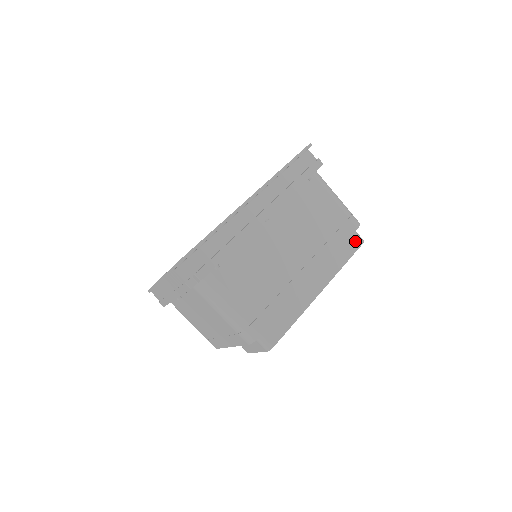
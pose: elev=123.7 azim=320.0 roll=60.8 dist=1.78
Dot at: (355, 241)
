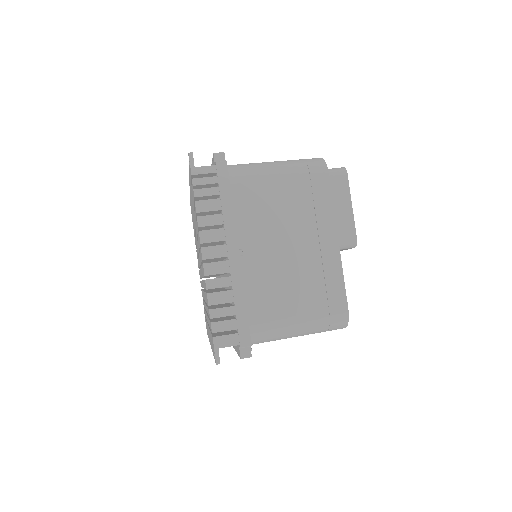
Dot at: occluded
